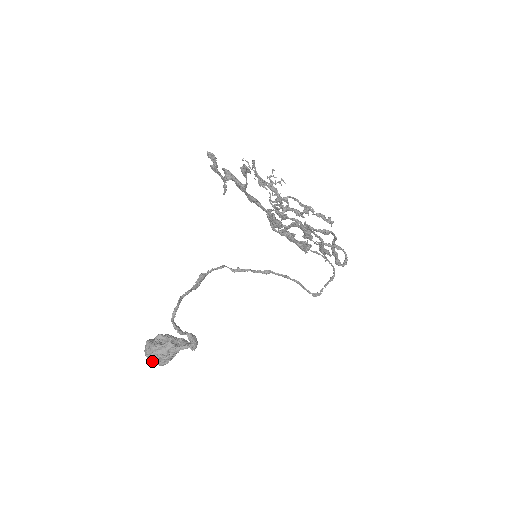
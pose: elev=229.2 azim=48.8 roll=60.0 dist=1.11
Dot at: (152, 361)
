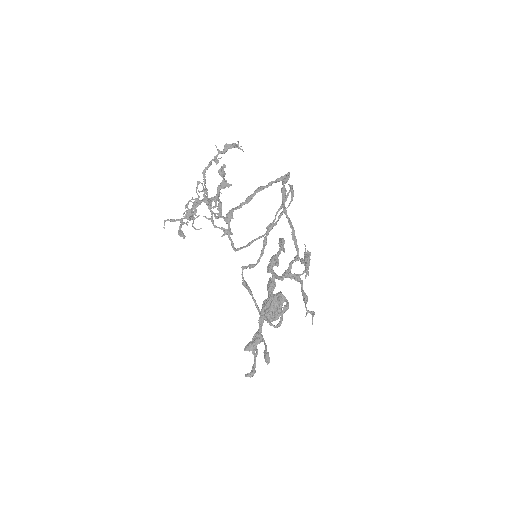
Dot at: occluded
